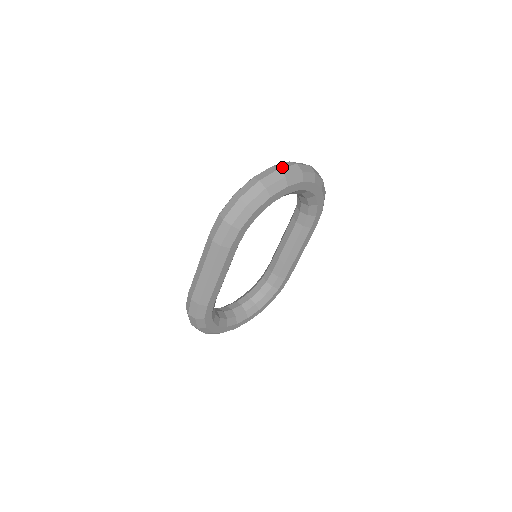
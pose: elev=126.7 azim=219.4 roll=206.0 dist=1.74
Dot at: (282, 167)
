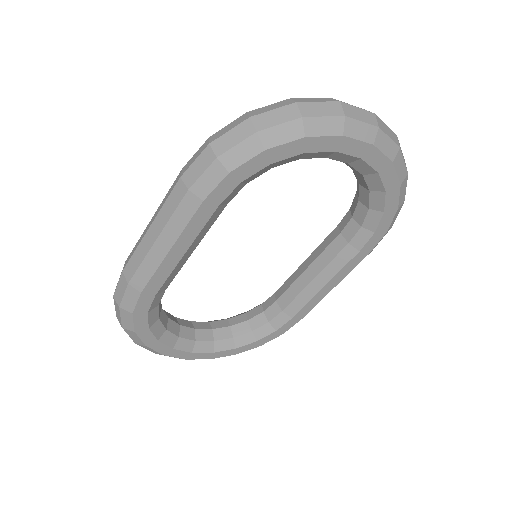
Dot at: occluded
